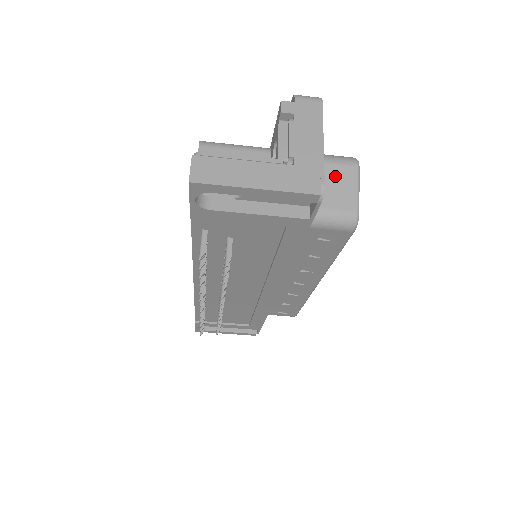
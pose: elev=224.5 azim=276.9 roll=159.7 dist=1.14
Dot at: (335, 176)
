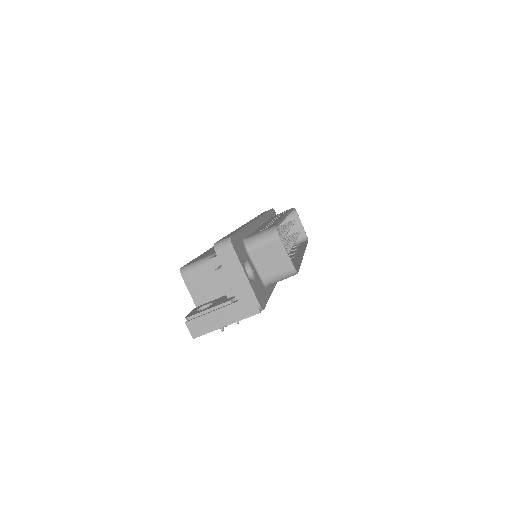
Dot at: (268, 253)
